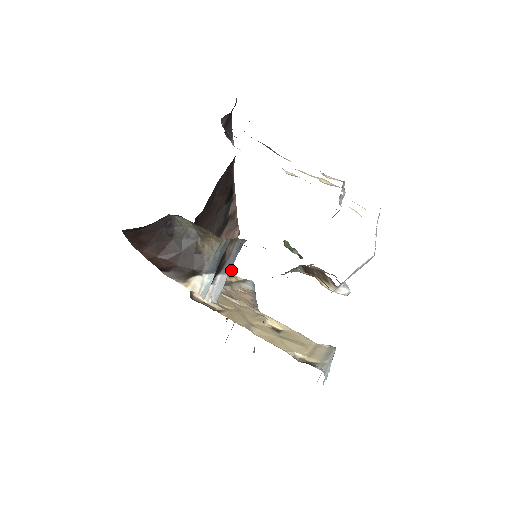
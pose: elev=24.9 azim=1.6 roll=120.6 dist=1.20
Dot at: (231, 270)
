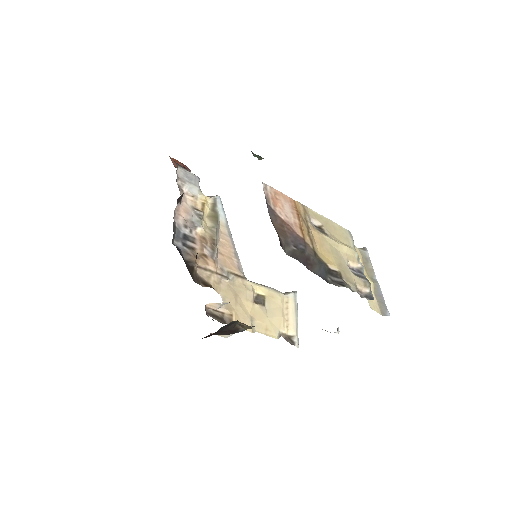
Dot at: (196, 183)
